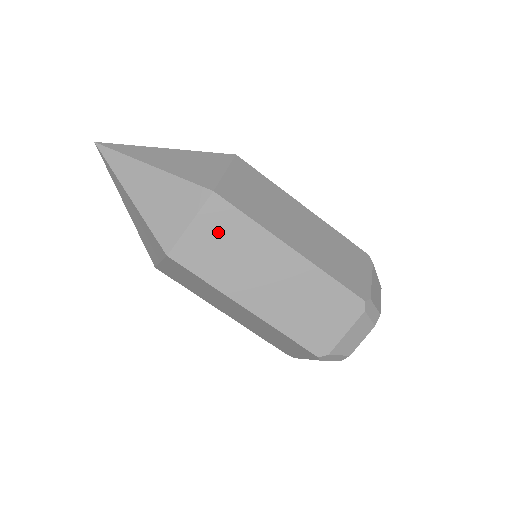
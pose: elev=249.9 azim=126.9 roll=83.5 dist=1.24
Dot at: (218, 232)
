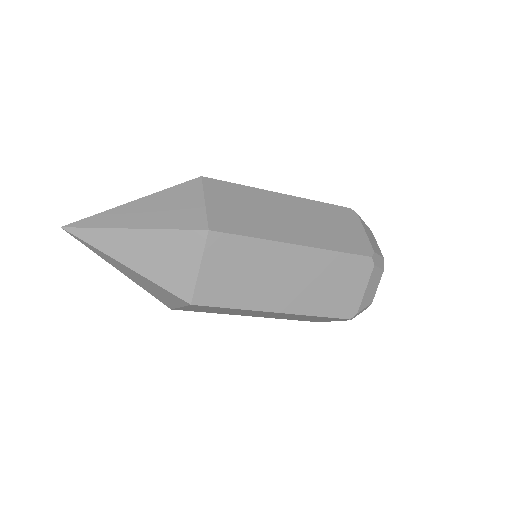
Dot at: (207, 309)
